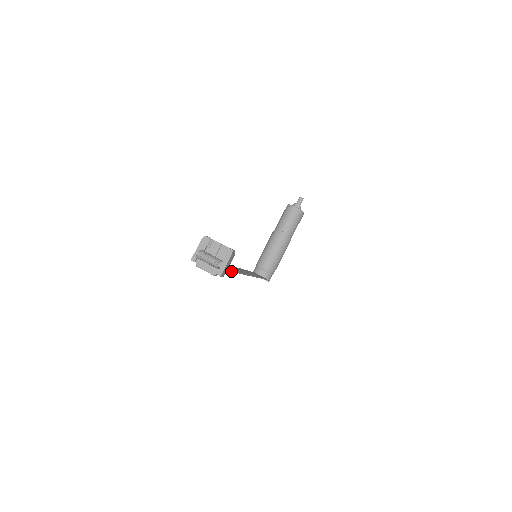
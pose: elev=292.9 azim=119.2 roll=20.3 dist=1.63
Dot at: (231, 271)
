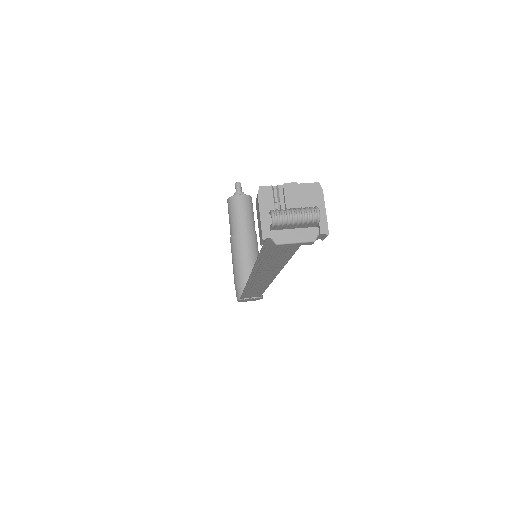
Dot at: (298, 247)
